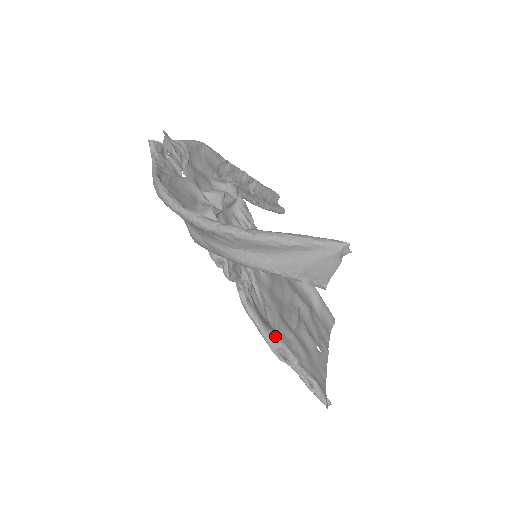
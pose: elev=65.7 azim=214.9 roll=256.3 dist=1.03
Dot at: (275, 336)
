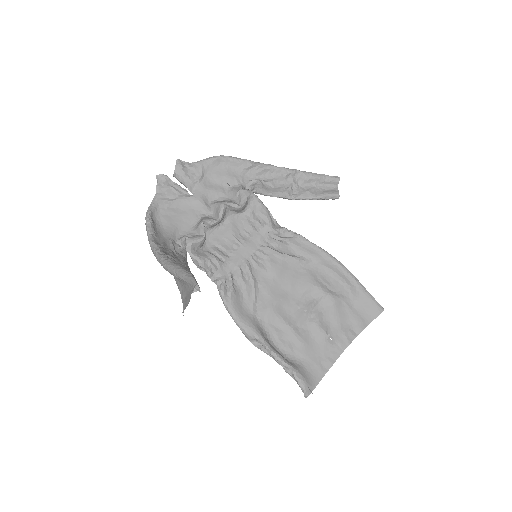
Dot at: (249, 329)
